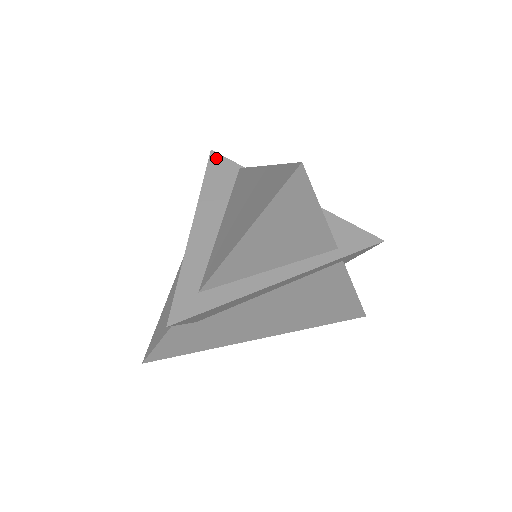
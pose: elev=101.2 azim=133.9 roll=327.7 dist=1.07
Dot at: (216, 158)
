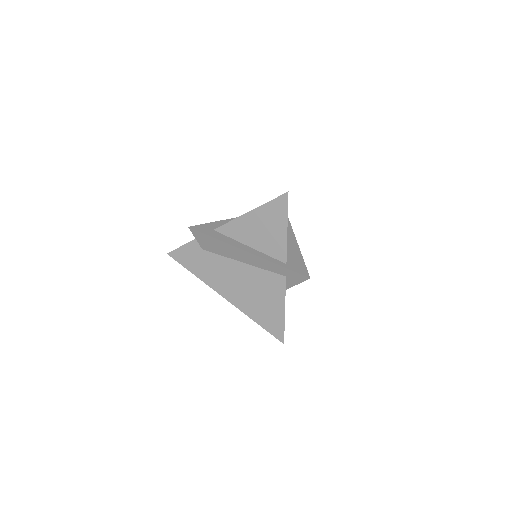
Dot at: occluded
